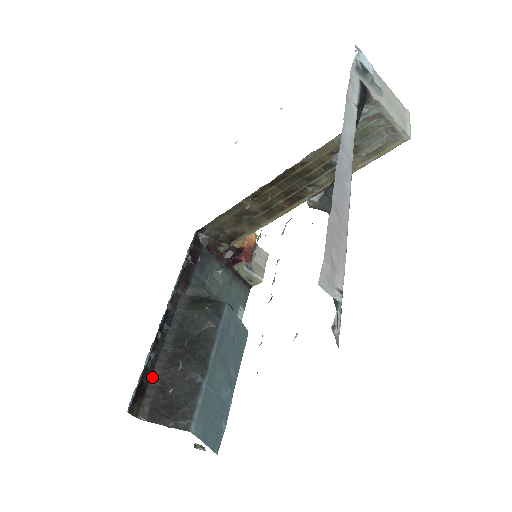
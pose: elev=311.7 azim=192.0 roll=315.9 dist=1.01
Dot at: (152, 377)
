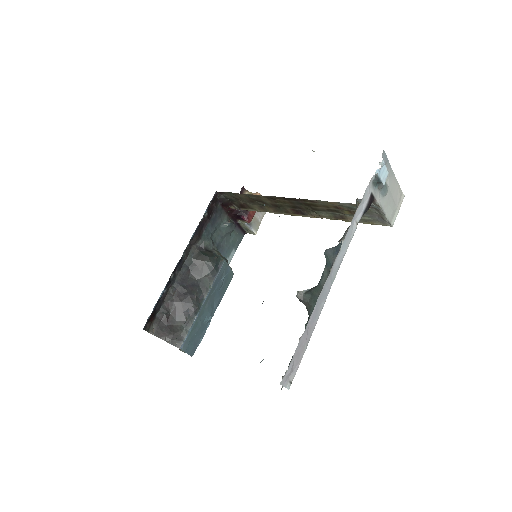
Dot at: (162, 306)
